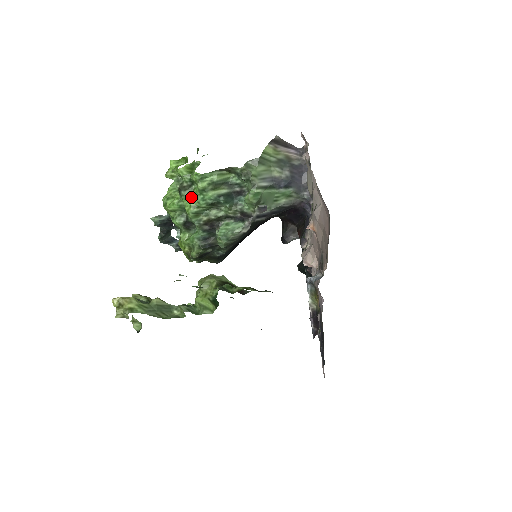
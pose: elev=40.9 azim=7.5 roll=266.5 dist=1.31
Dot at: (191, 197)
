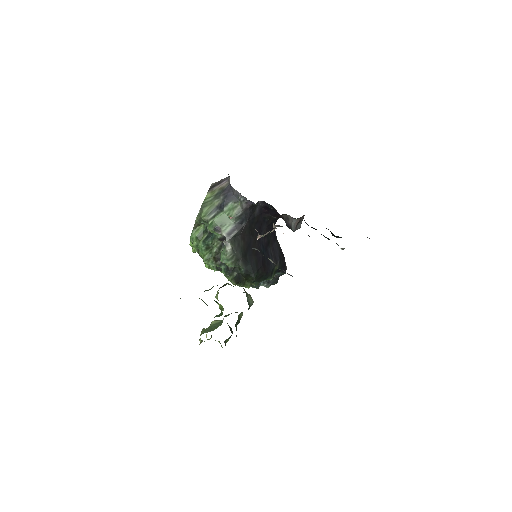
Dot at: (201, 253)
